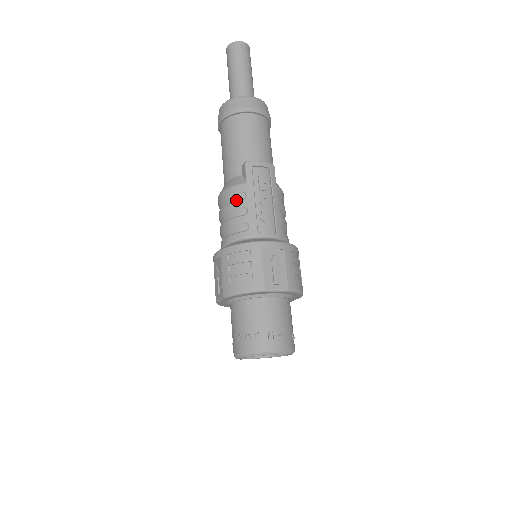
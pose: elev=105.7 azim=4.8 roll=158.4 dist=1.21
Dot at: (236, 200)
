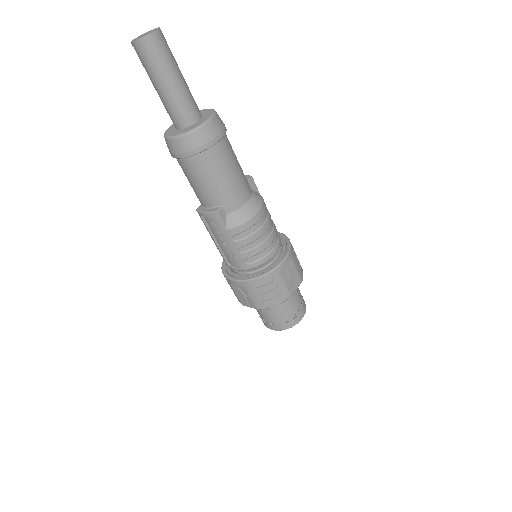
Dot at: occluded
